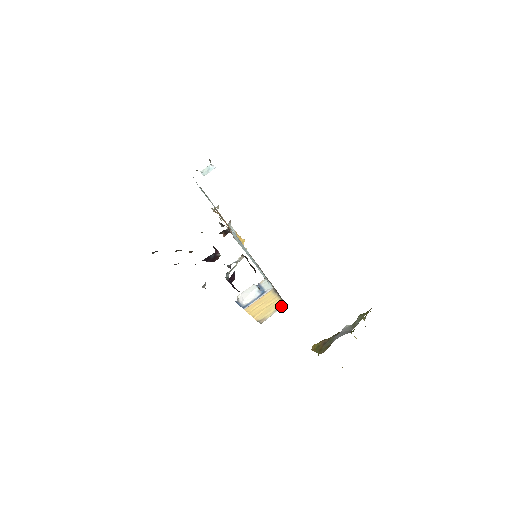
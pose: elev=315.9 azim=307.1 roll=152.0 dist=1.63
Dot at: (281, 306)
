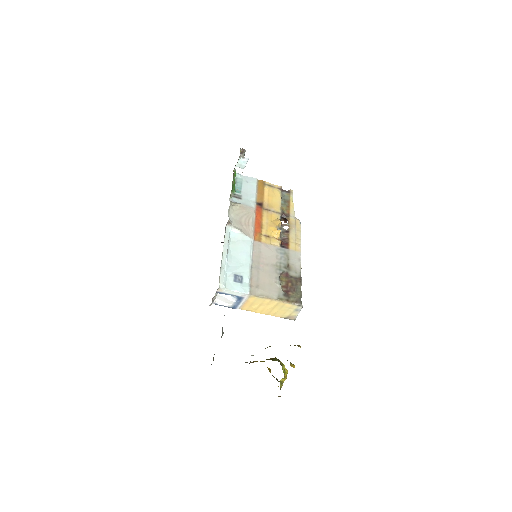
Dot at: (299, 307)
